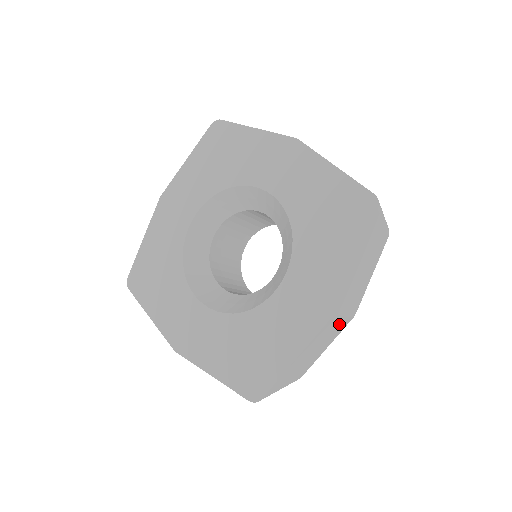
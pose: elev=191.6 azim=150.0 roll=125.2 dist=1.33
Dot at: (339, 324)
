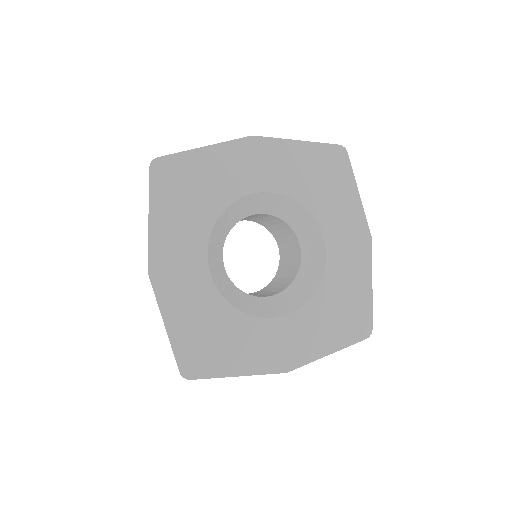
Dot at: occluded
